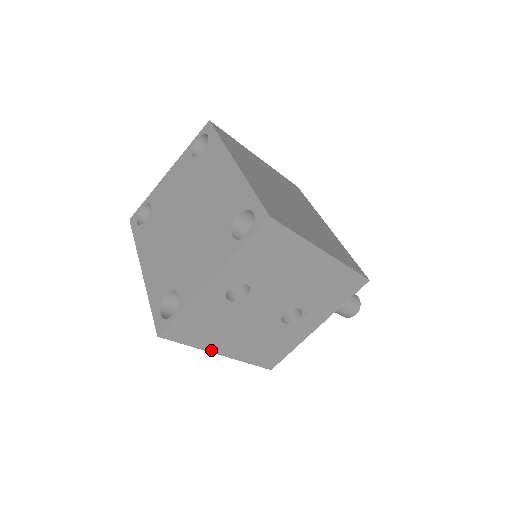
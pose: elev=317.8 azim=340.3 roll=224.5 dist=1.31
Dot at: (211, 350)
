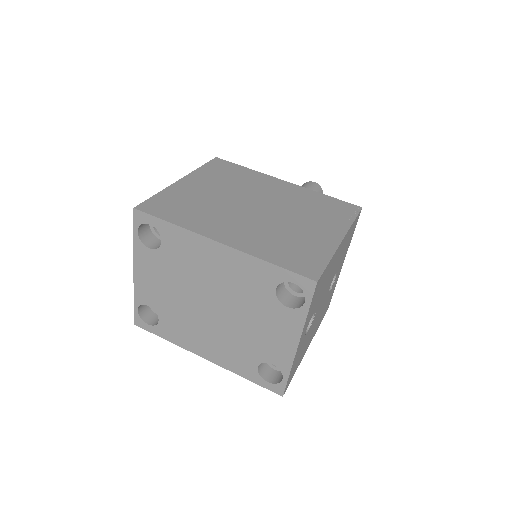
Dot at: occluded
